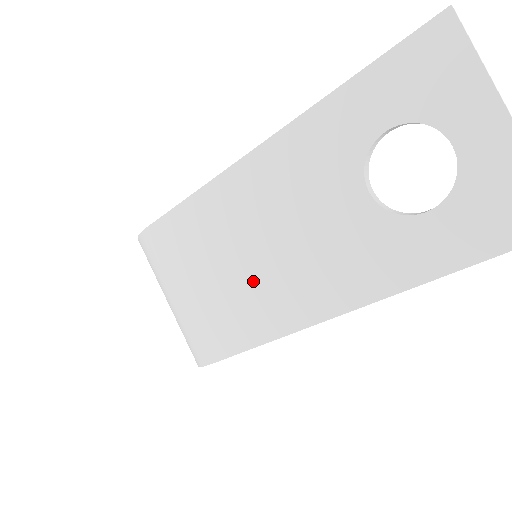
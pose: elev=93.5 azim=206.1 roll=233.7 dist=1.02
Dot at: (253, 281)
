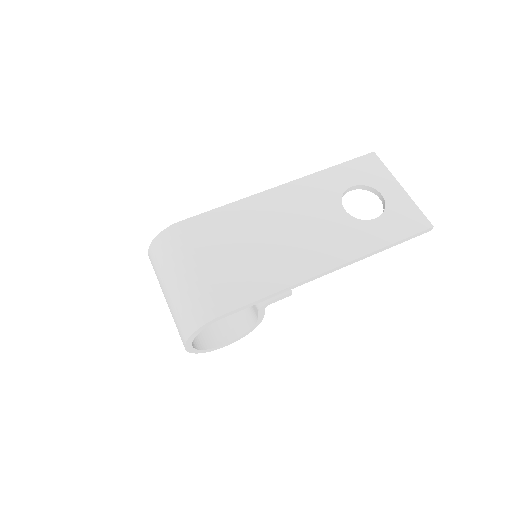
Dot at: (269, 253)
